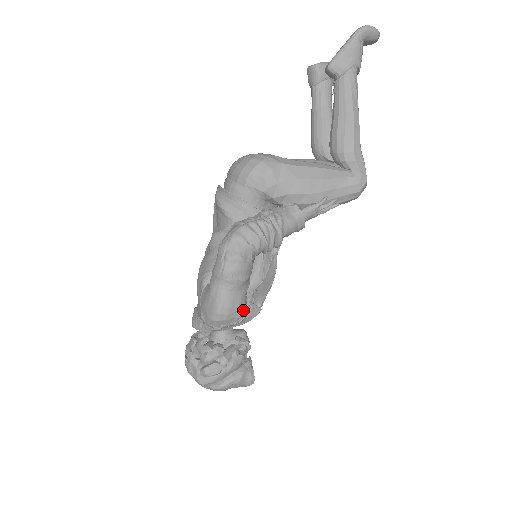
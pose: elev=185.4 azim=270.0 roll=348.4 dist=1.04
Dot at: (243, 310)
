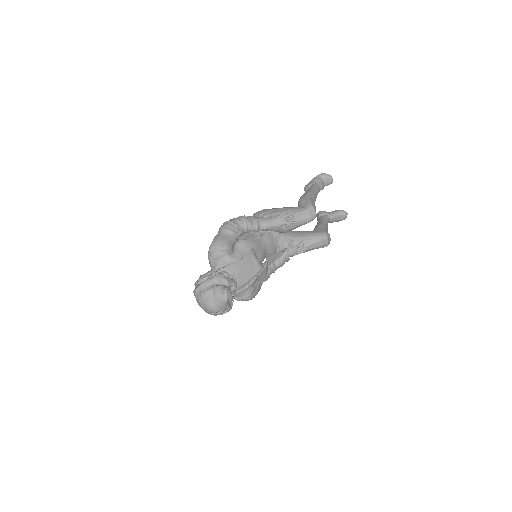
Dot at: (226, 244)
